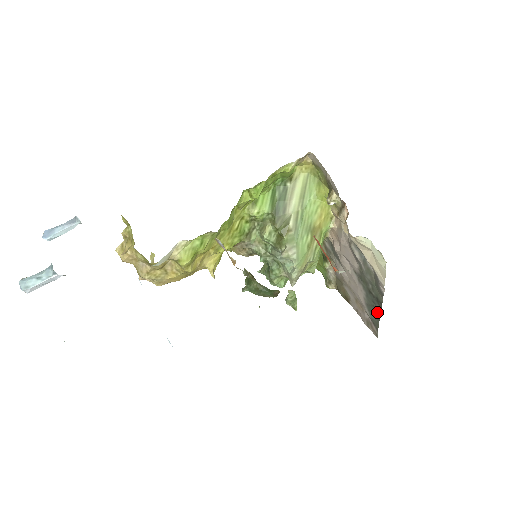
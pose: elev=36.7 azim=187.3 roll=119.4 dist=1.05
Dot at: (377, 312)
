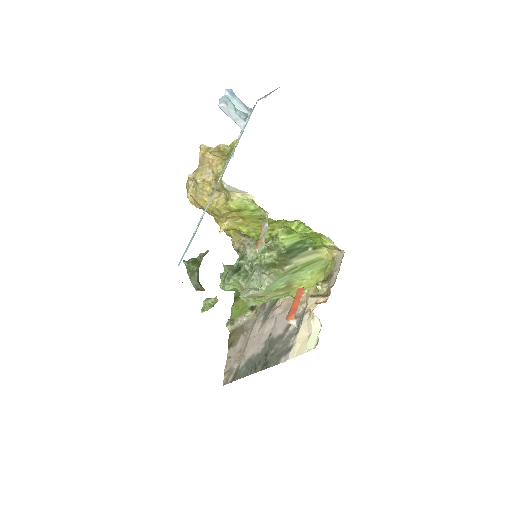
Dot at: (253, 370)
